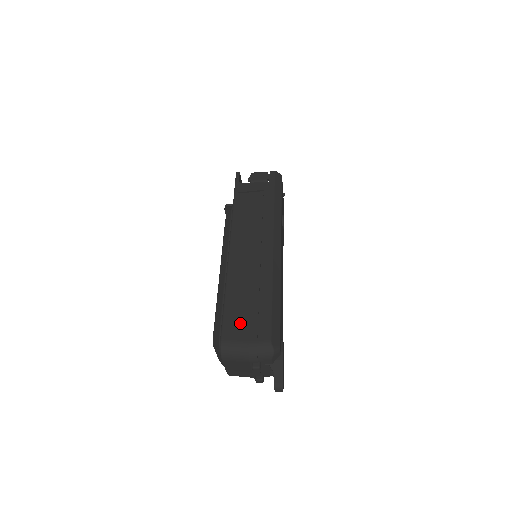
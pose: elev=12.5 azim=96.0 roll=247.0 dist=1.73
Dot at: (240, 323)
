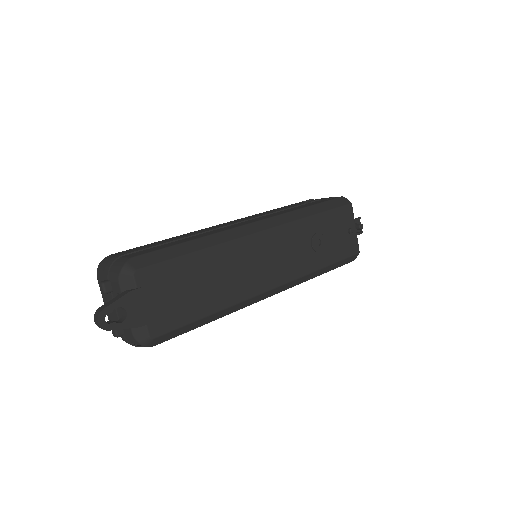
Dot at: occluded
